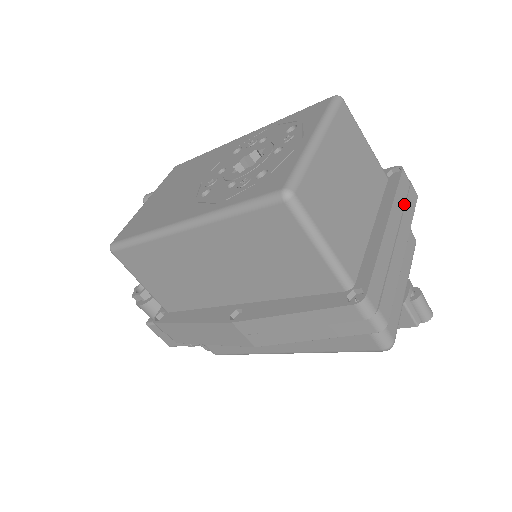
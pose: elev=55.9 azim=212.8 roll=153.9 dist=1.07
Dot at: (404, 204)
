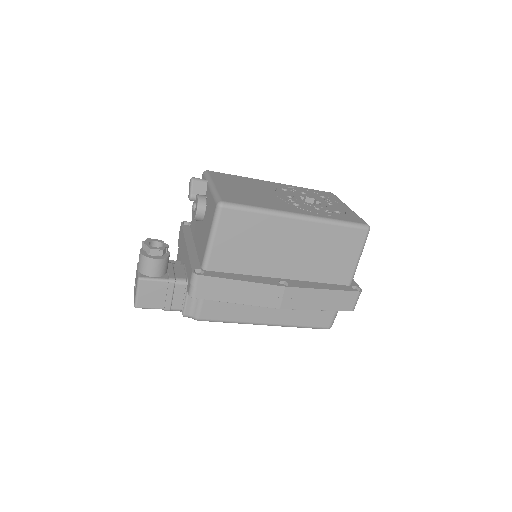
Dot at: occluded
